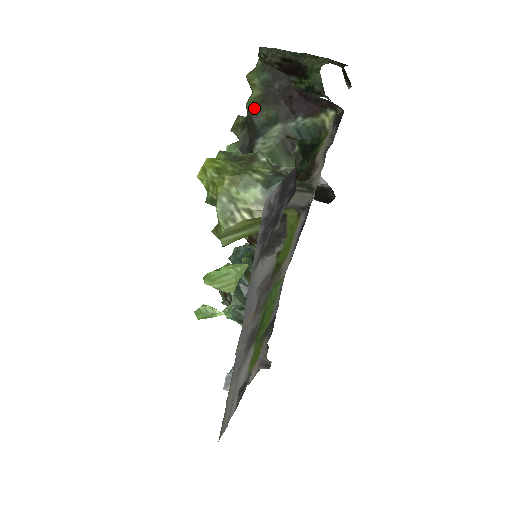
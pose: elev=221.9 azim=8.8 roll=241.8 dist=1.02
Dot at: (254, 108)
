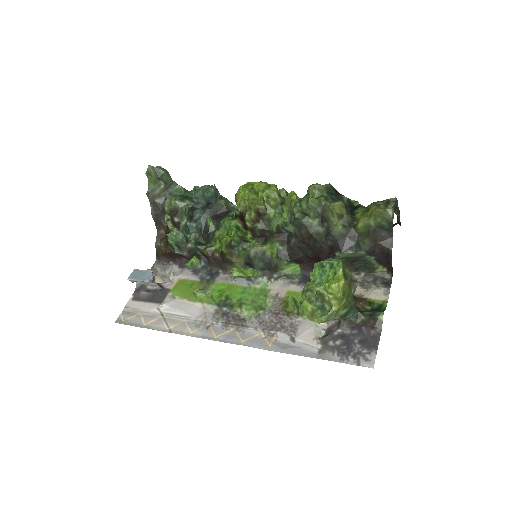
Dot at: (364, 232)
